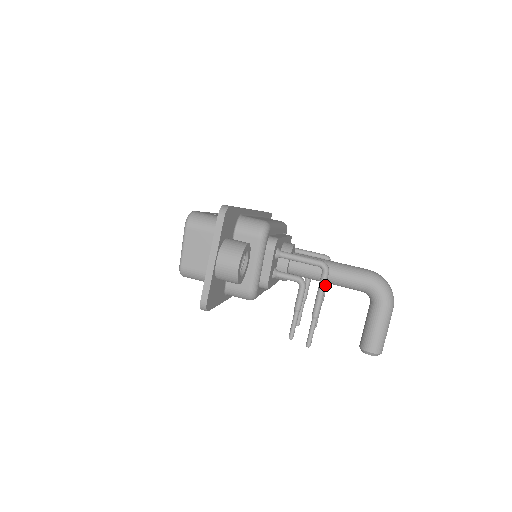
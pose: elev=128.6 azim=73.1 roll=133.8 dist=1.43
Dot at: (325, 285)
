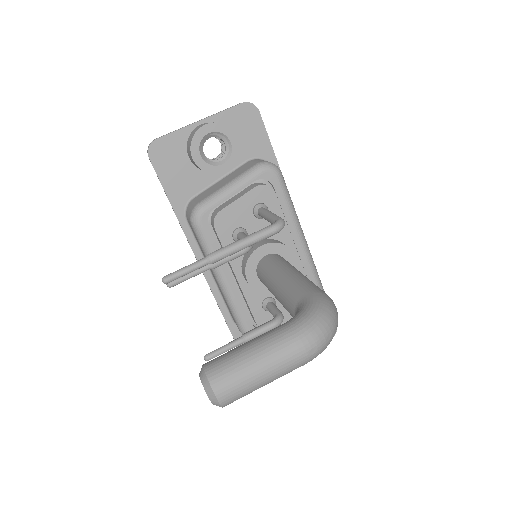
Dot at: (257, 236)
